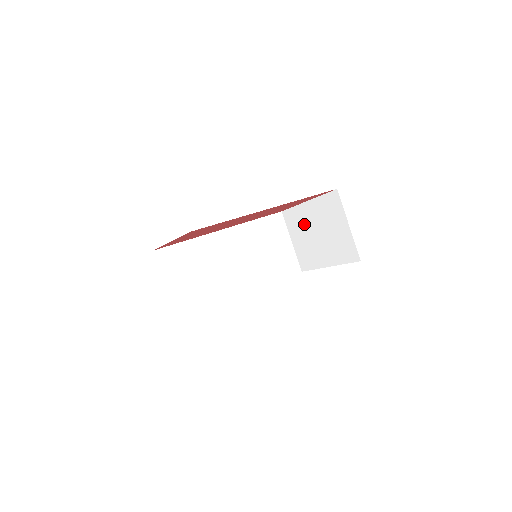
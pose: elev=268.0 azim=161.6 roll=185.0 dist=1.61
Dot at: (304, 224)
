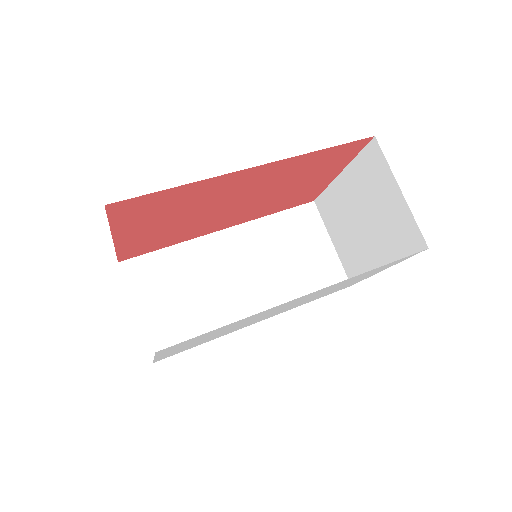
Dot at: (342, 210)
